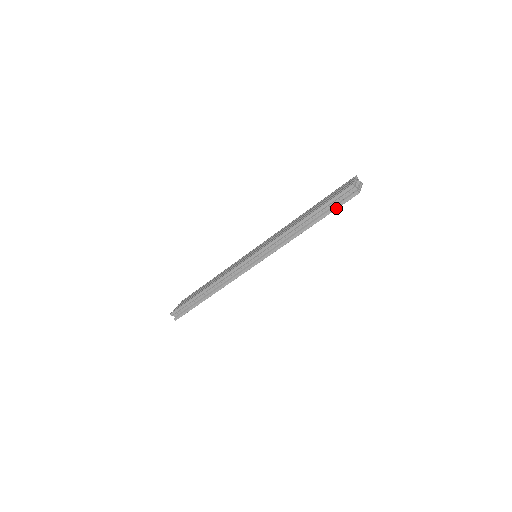
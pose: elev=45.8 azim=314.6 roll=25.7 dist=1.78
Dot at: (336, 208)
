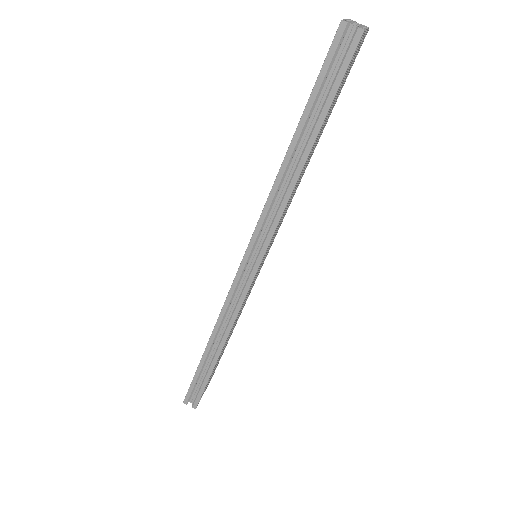
Dot at: (335, 89)
